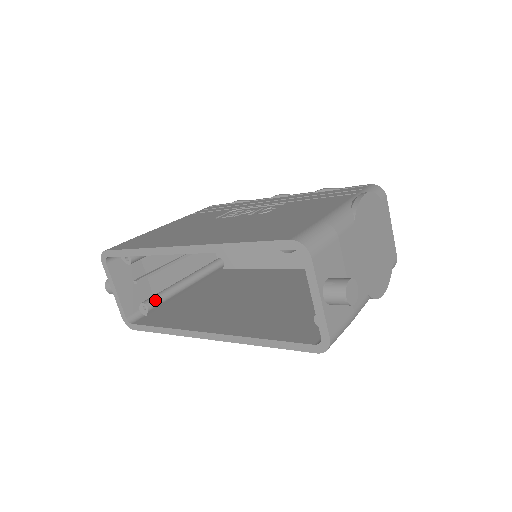
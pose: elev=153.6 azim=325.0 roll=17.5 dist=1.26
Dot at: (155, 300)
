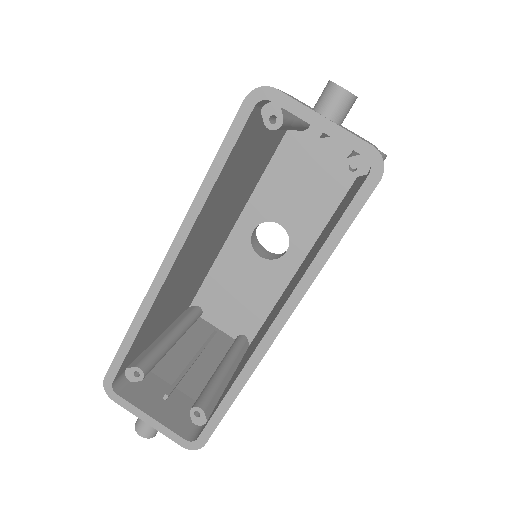
Dot at: (202, 398)
